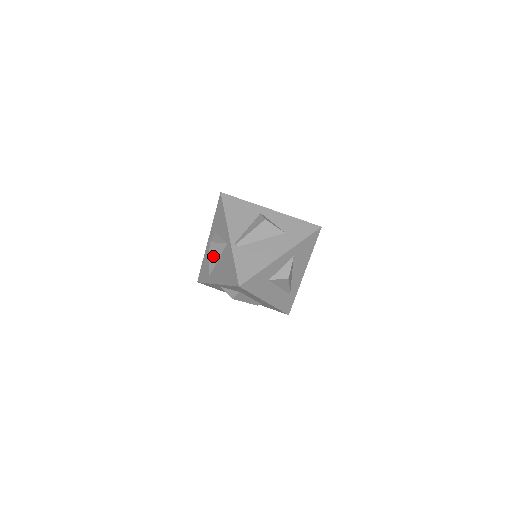
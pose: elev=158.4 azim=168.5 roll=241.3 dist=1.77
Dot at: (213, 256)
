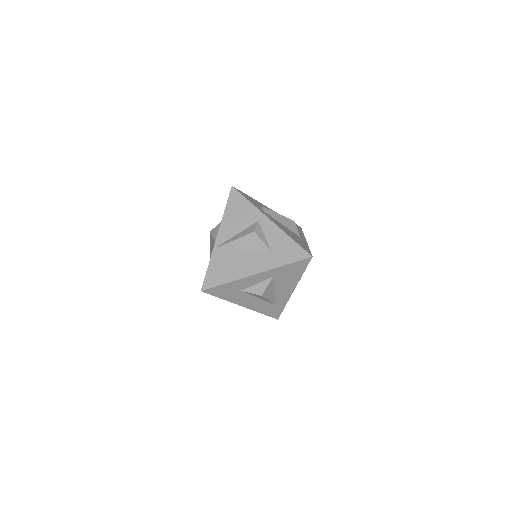
Dot at: (211, 245)
